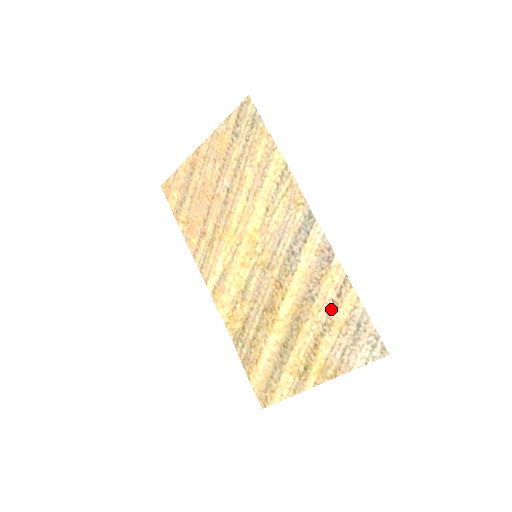
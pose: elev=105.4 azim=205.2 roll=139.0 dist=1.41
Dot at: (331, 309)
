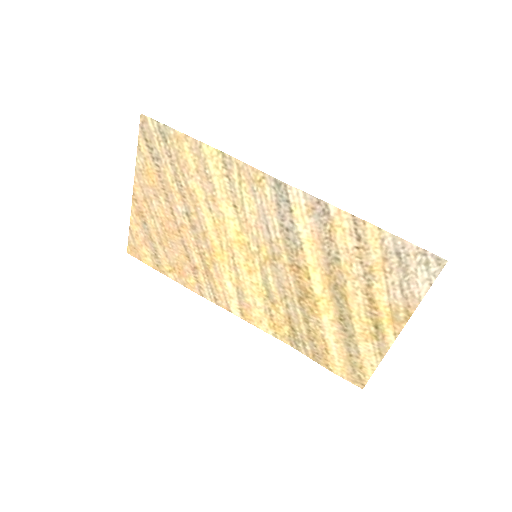
Dot at: (361, 257)
